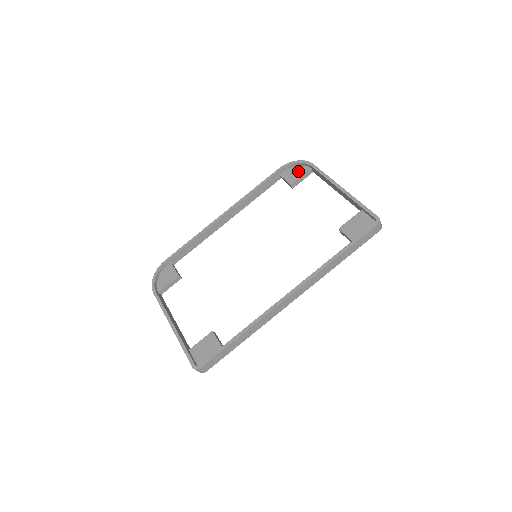
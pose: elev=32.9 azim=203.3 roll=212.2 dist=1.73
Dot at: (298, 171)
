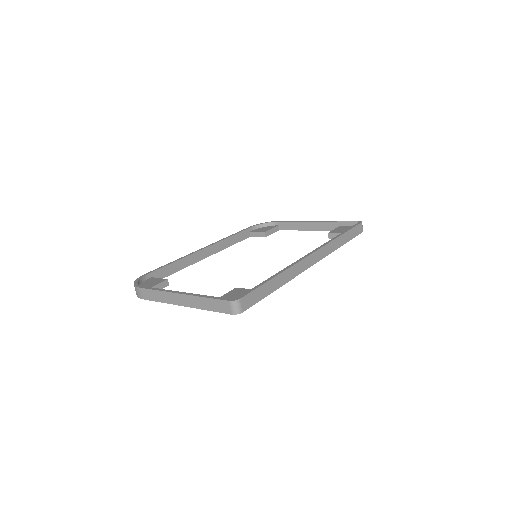
Dot at: (267, 228)
